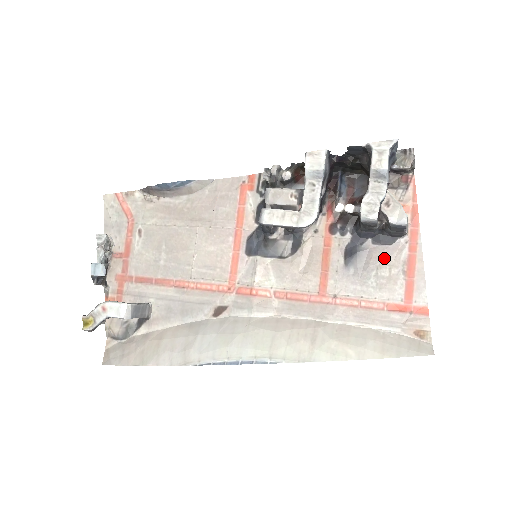
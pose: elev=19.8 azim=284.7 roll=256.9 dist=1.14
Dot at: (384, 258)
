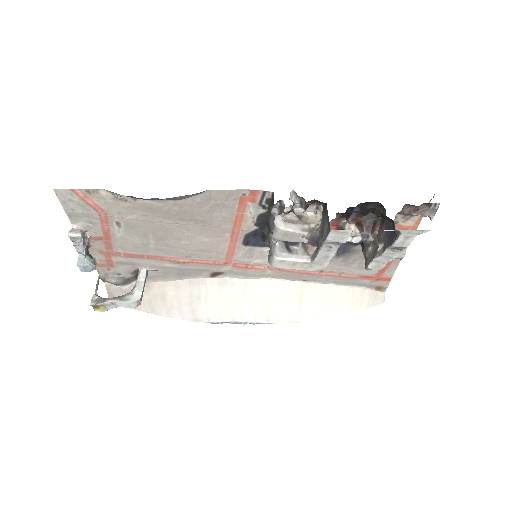
Dot at: occluded
